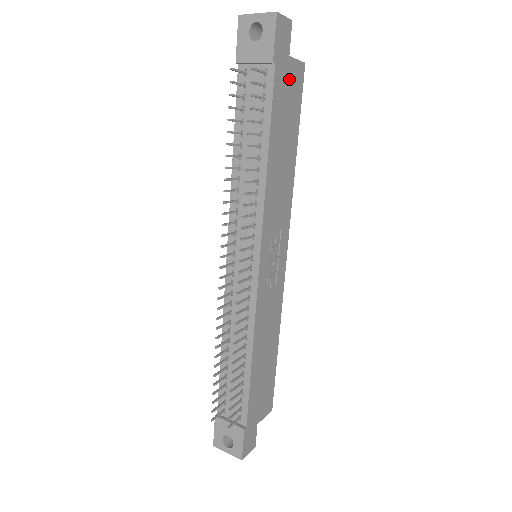
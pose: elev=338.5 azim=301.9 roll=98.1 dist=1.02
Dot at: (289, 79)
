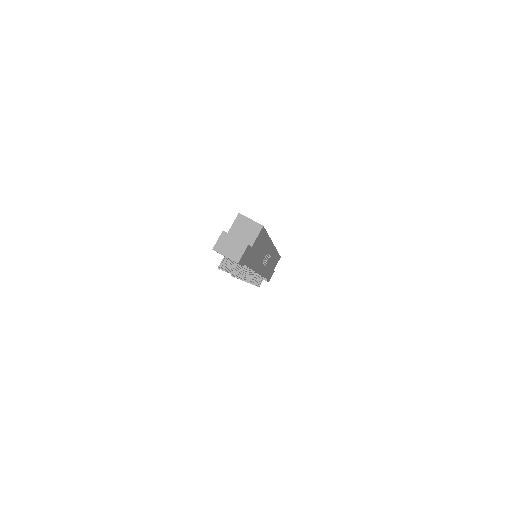
Dot at: (254, 247)
